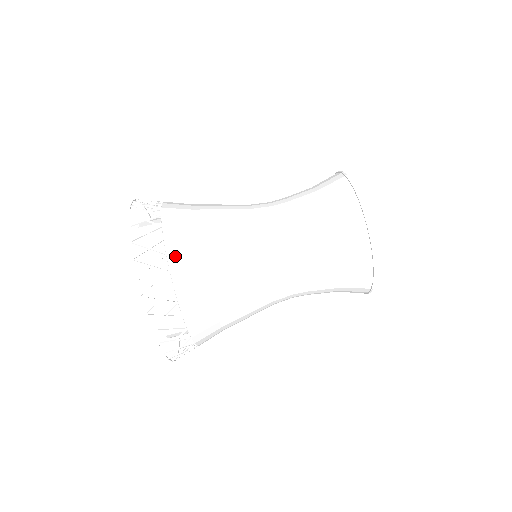
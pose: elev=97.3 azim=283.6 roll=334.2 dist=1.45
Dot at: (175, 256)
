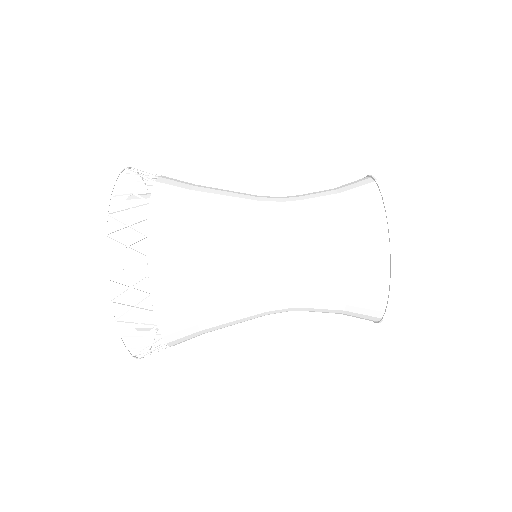
Dot at: (157, 259)
